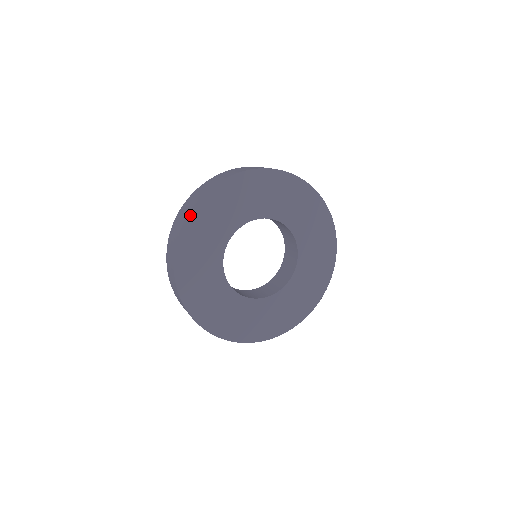
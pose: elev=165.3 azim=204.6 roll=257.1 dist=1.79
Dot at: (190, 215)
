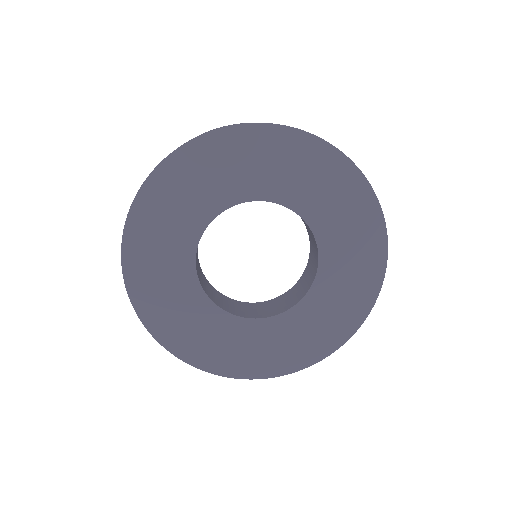
Dot at: (137, 199)
